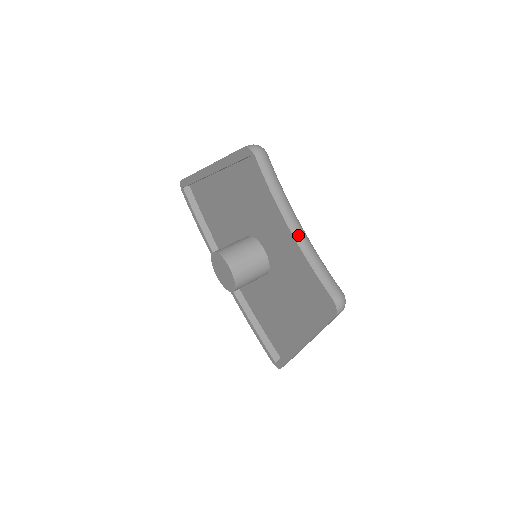
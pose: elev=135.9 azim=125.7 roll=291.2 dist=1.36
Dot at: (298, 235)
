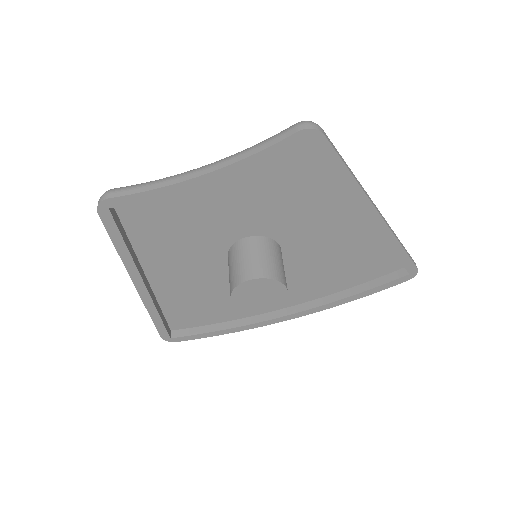
Dot at: (213, 167)
